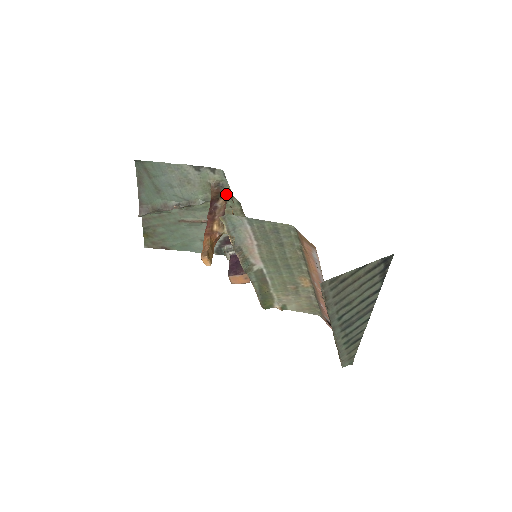
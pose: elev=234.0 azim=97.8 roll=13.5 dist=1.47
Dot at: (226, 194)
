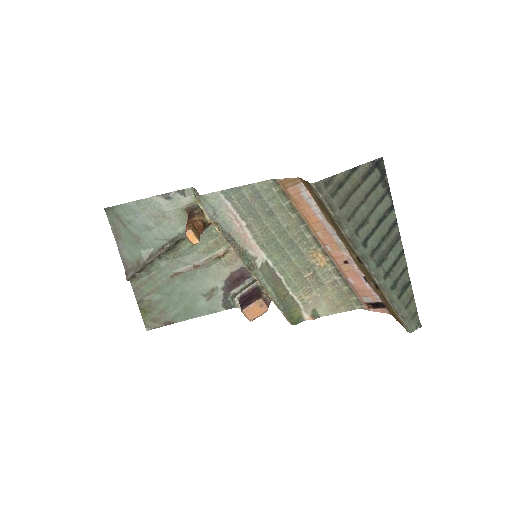
Dot at: occluded
